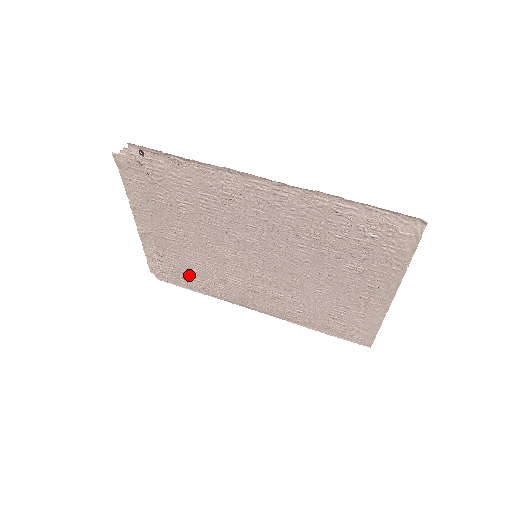
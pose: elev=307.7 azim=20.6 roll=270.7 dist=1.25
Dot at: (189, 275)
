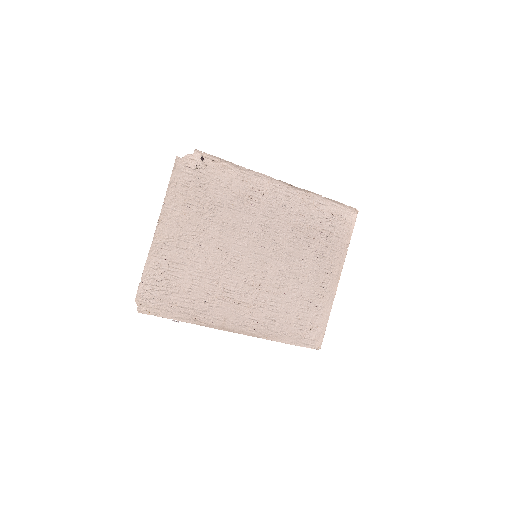
Dot at: (182, 296)
